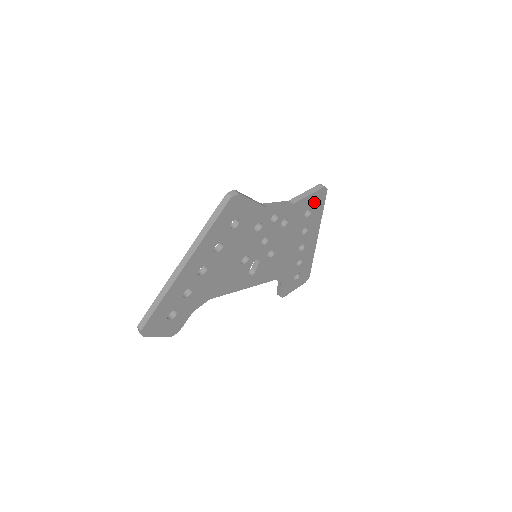
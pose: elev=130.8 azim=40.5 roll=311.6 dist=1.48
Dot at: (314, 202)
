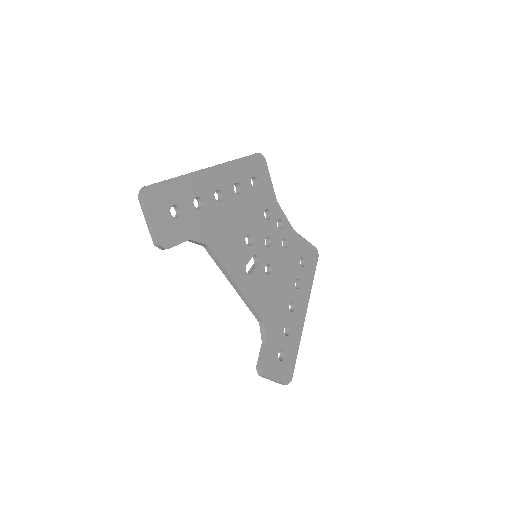
Dot at: (308, 256)
